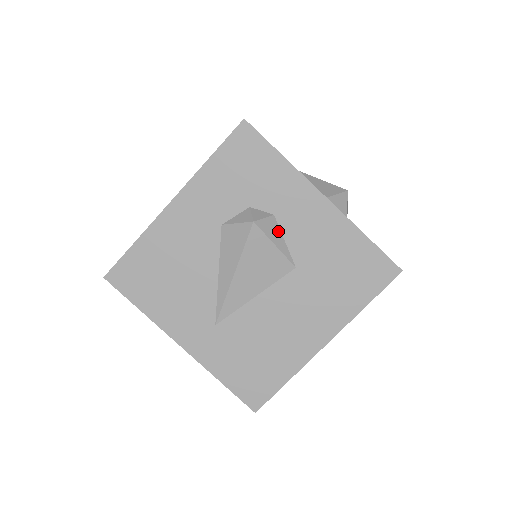
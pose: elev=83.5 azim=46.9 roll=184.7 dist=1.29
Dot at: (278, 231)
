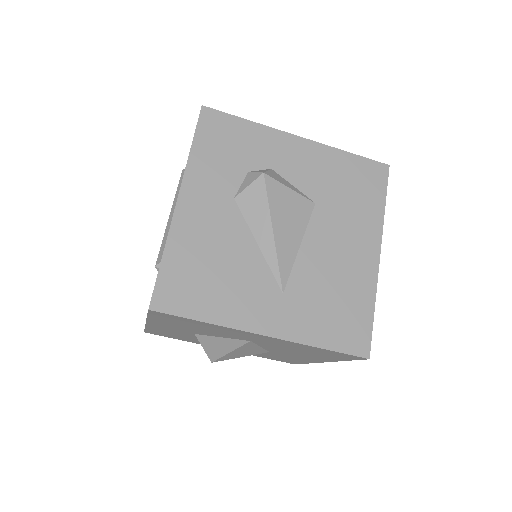
Dot at: (283, 179)
